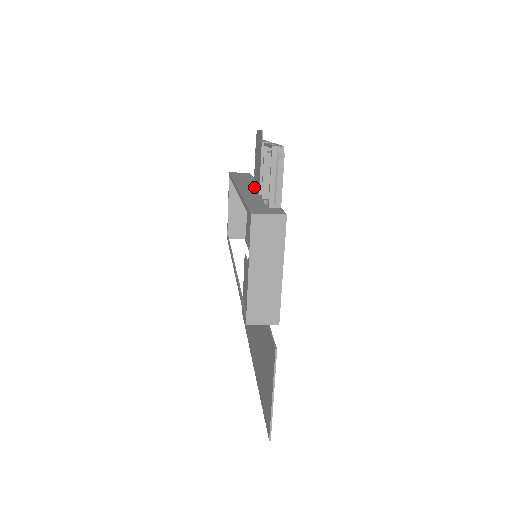
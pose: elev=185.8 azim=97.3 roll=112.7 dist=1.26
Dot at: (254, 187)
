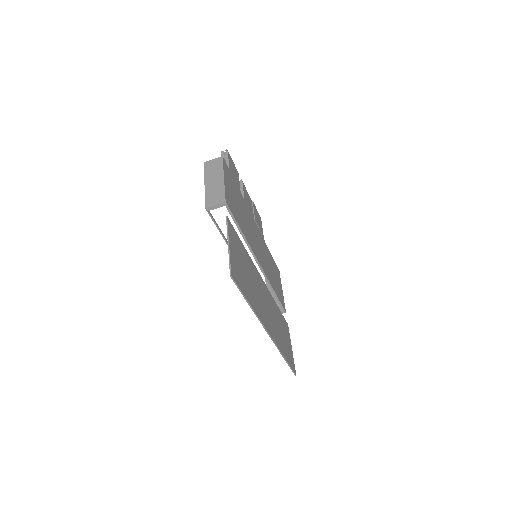
Dot at: occluded
